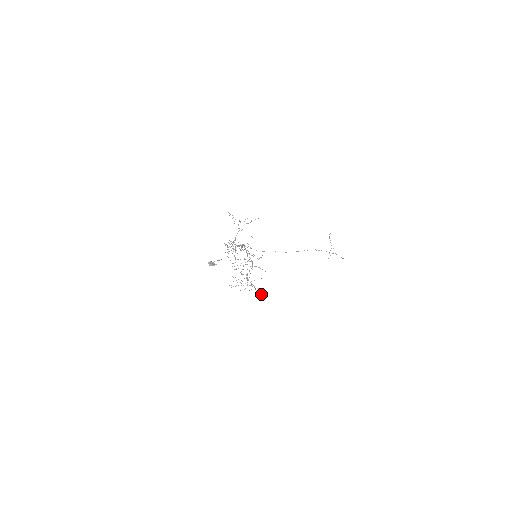
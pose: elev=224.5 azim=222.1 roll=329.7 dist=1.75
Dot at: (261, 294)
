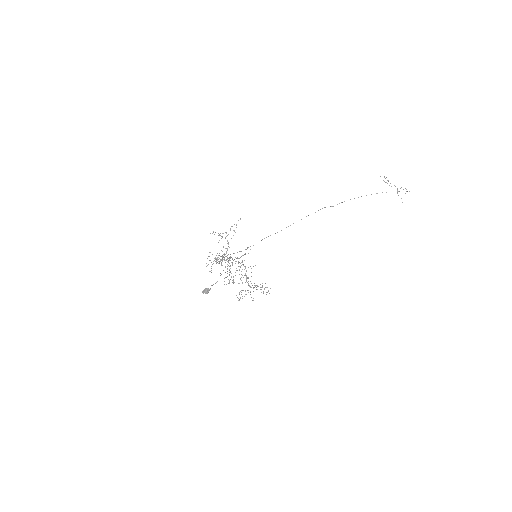
Dot at: (263, 292)
